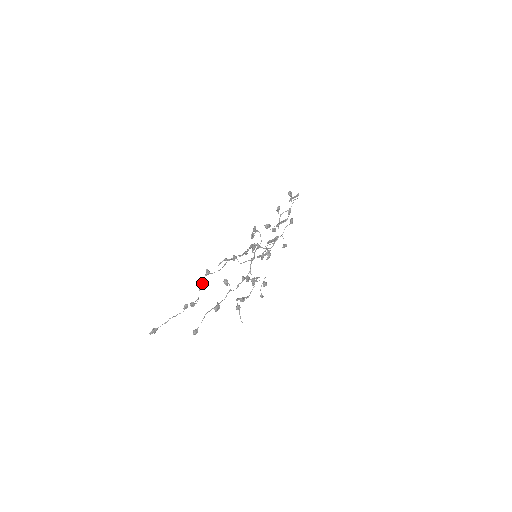
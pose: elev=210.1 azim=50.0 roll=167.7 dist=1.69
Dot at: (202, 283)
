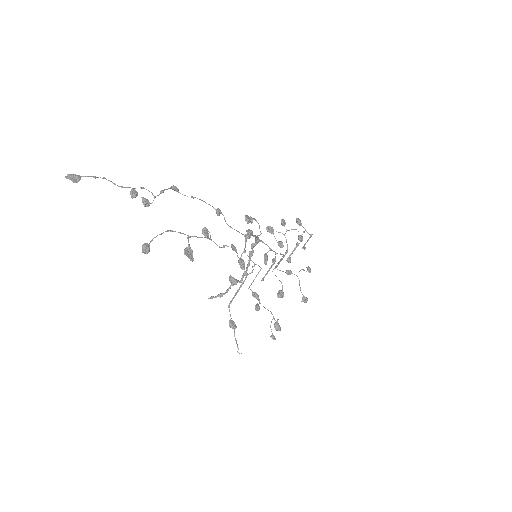
Dot at: (165, 189)
